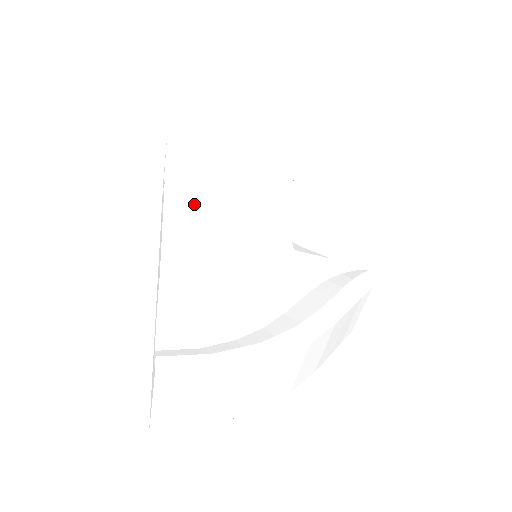
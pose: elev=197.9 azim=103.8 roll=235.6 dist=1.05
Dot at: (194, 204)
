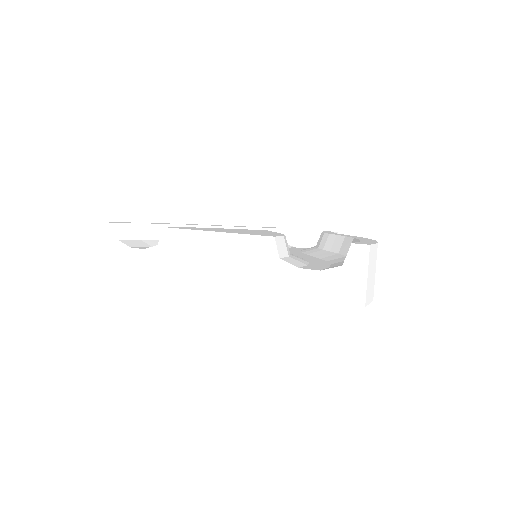
Dot at: (207, 229)
